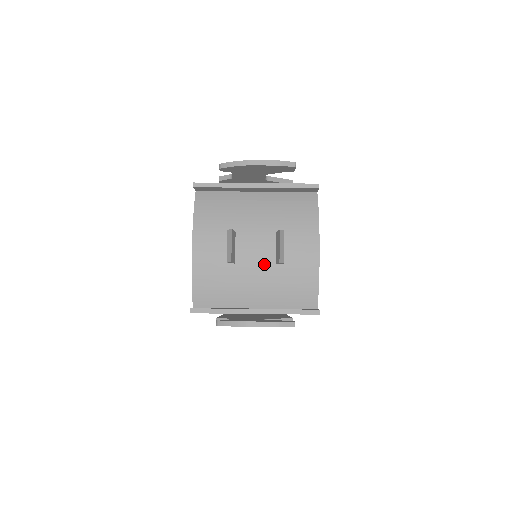
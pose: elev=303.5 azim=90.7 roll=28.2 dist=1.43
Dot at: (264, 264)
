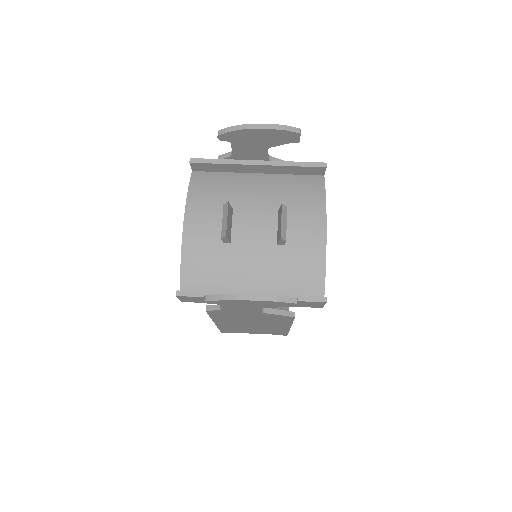
Dot at: (263, 244)
